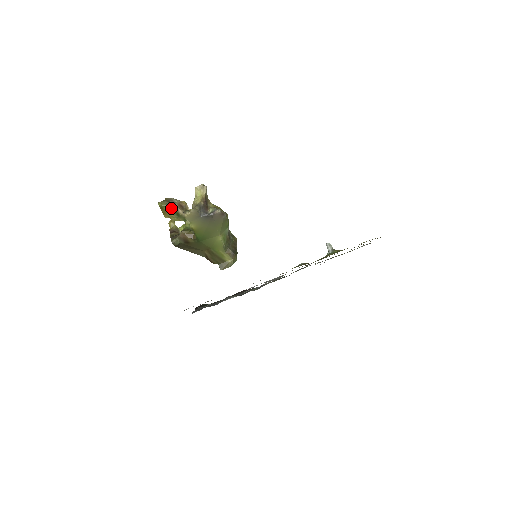
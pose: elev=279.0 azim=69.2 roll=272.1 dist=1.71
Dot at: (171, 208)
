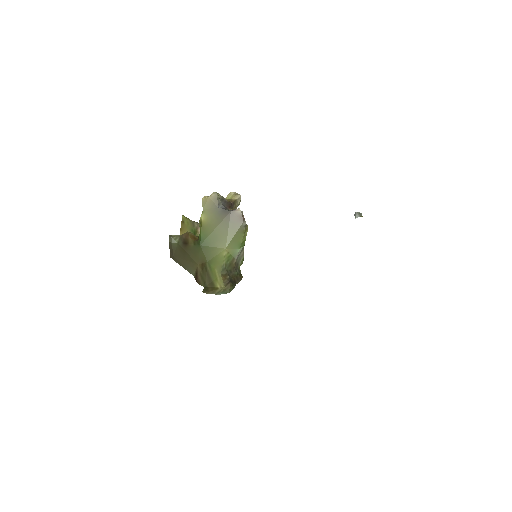
Dot at: (192, 224)
